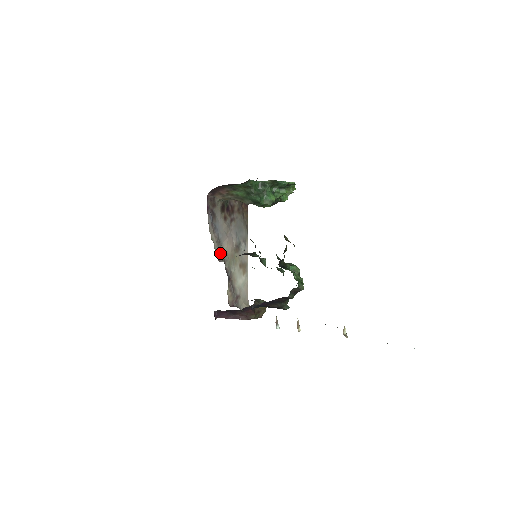
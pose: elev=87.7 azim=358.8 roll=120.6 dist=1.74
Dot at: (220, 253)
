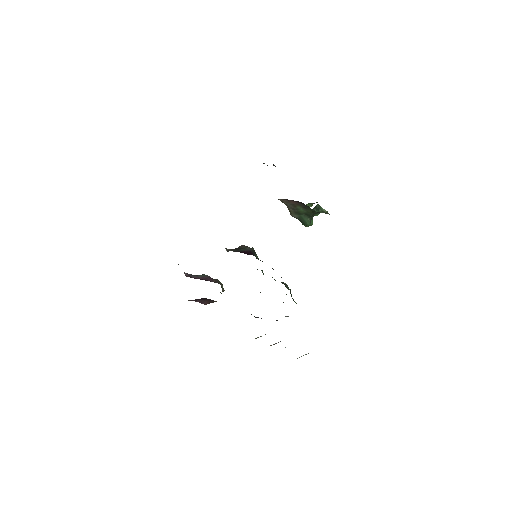
Dot at: occluded
